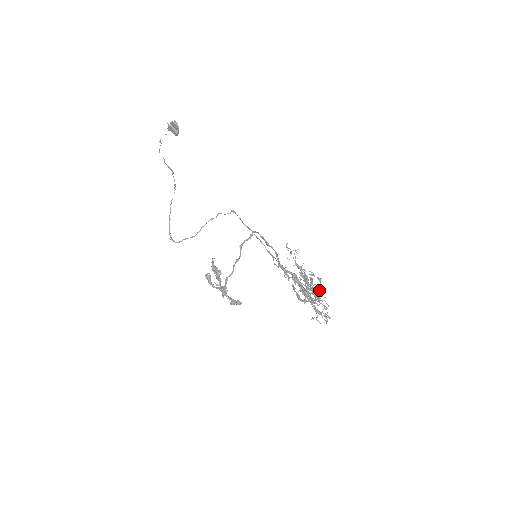
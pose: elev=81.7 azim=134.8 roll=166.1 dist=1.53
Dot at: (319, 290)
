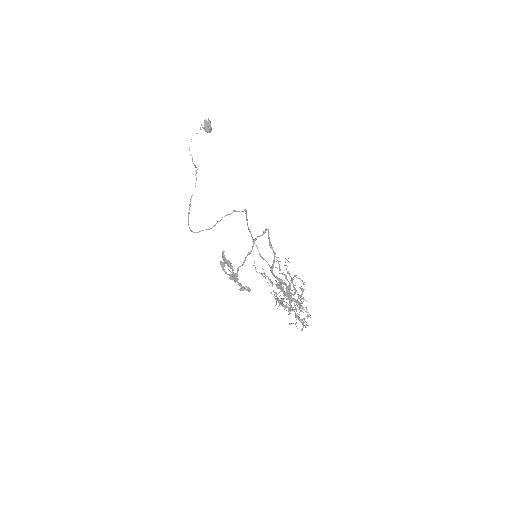
Dot at: (301, 299)
